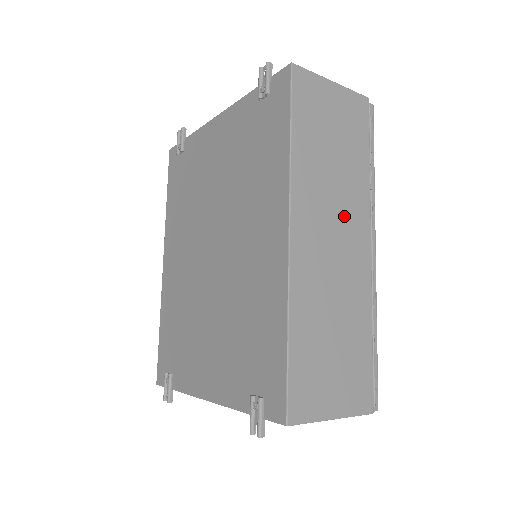
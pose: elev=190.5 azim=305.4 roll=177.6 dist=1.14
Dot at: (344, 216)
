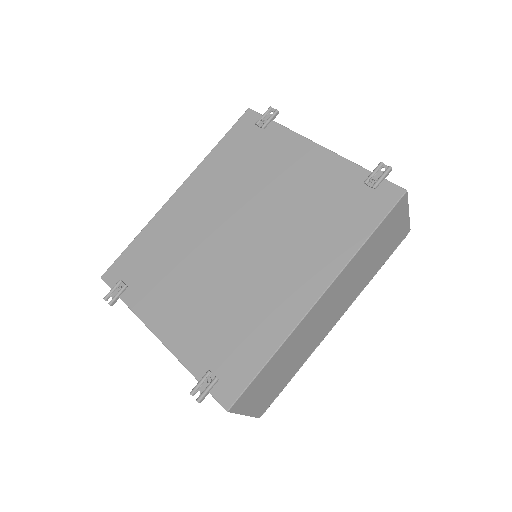
Dot at: (344, 298)
